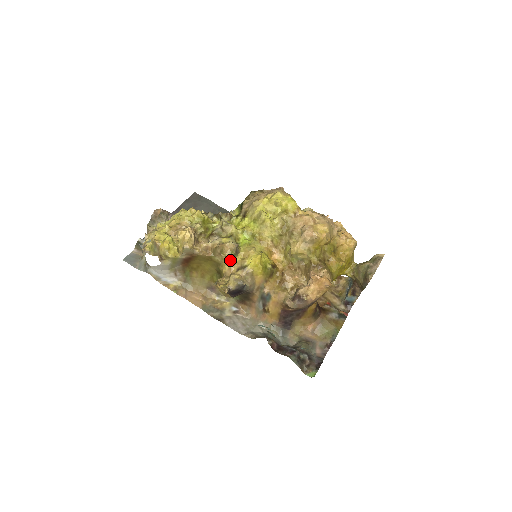
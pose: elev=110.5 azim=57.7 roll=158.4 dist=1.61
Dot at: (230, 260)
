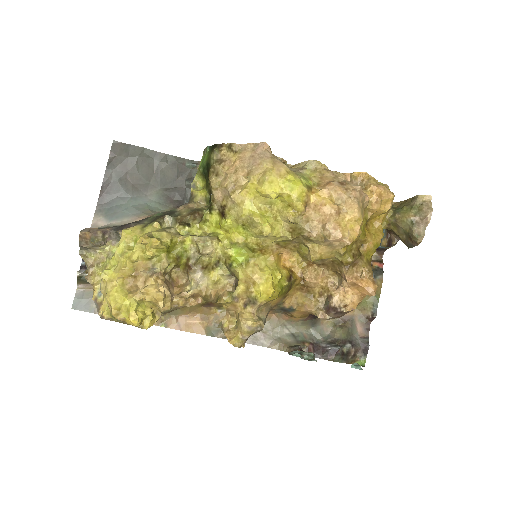
Dot at: (231, 301)
